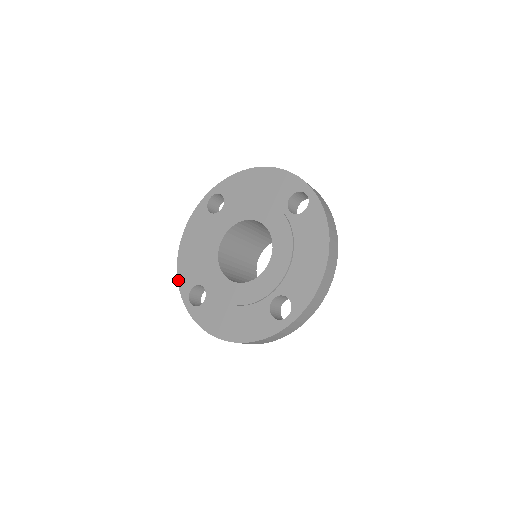
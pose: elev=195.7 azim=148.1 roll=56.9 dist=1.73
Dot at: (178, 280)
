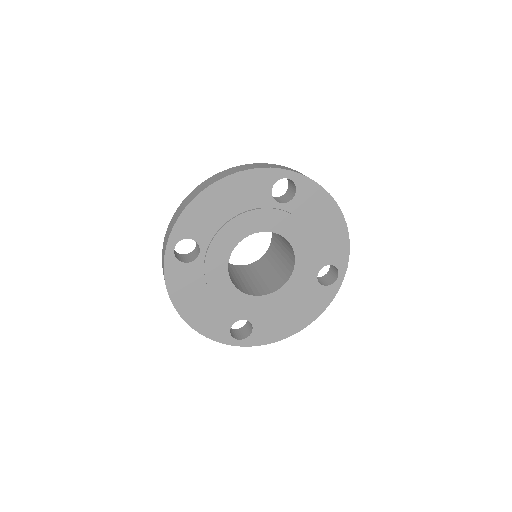
Dot at: (182, 215)
